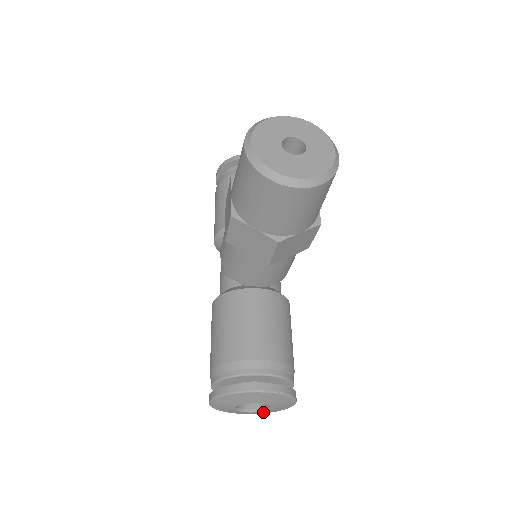
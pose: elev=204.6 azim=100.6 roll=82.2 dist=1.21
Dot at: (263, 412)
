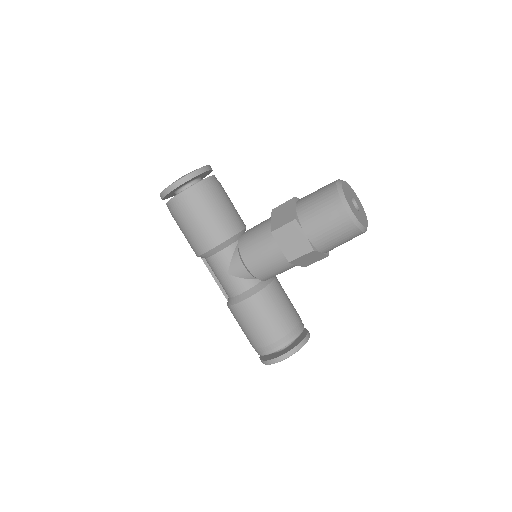
Dot at: occluded
